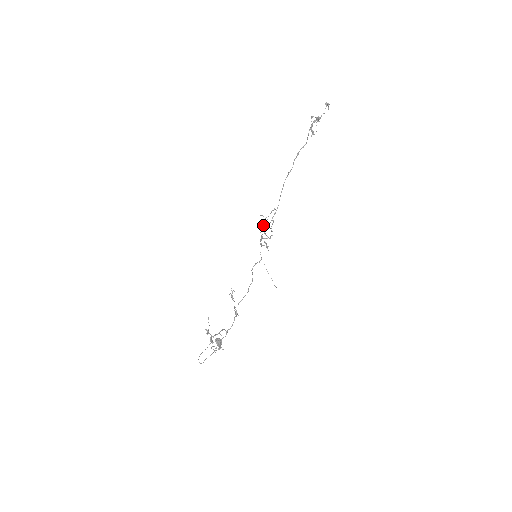
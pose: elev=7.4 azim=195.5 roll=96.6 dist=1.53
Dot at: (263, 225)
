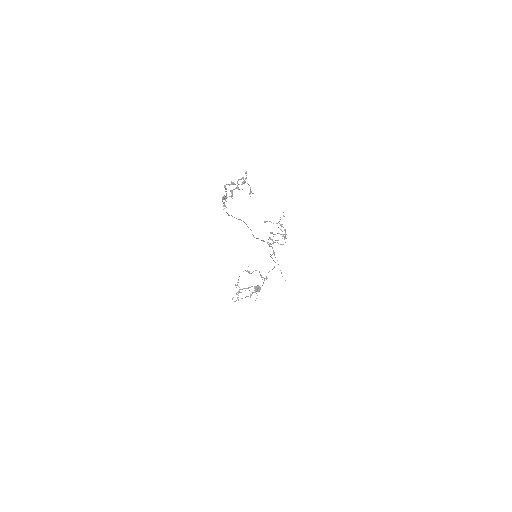
Dot at: occluded
